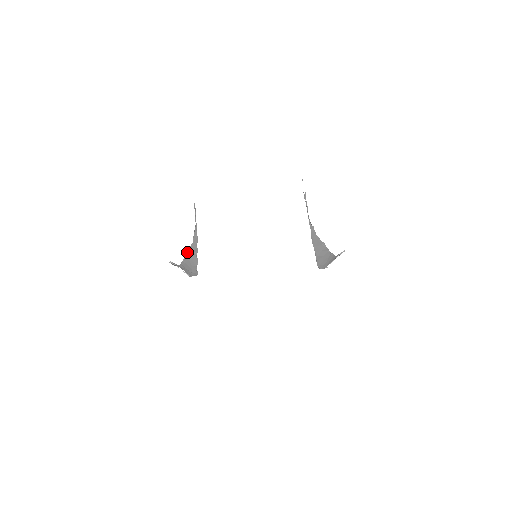
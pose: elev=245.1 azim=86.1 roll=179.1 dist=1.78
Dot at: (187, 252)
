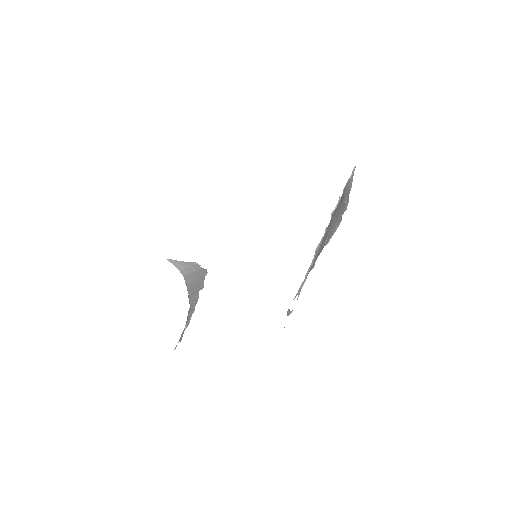
Dot at: (188, 296)
